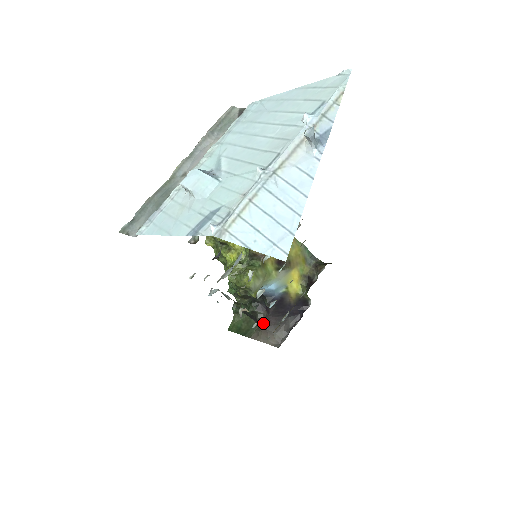
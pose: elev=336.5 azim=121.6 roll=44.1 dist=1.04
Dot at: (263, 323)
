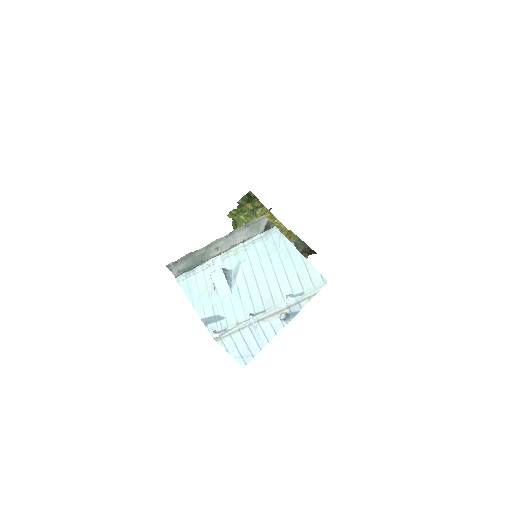
Dot at: occluded
